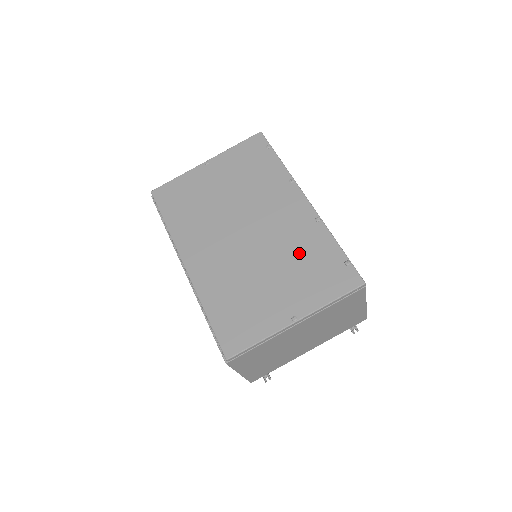
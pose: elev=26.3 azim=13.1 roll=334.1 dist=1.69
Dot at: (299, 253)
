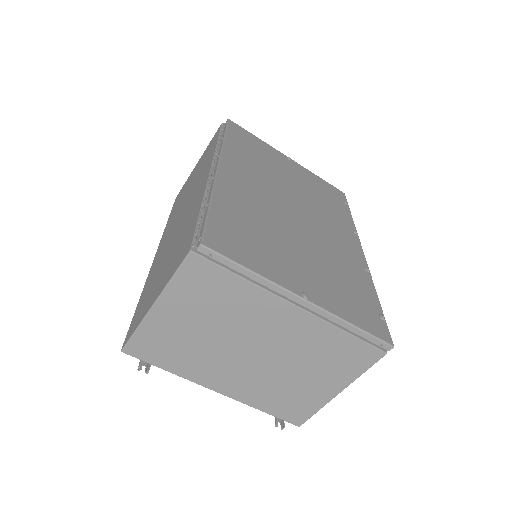
Dot at: (338, 267)
